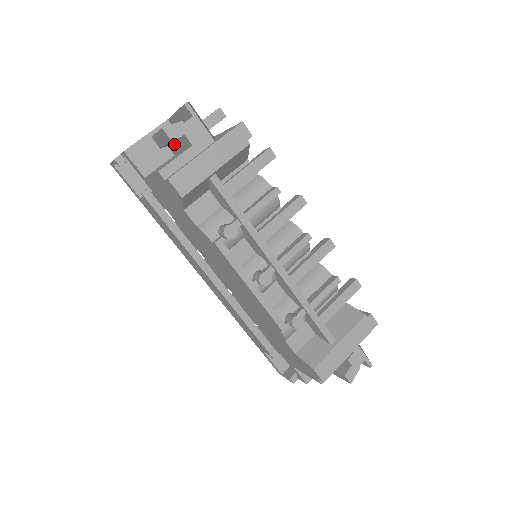
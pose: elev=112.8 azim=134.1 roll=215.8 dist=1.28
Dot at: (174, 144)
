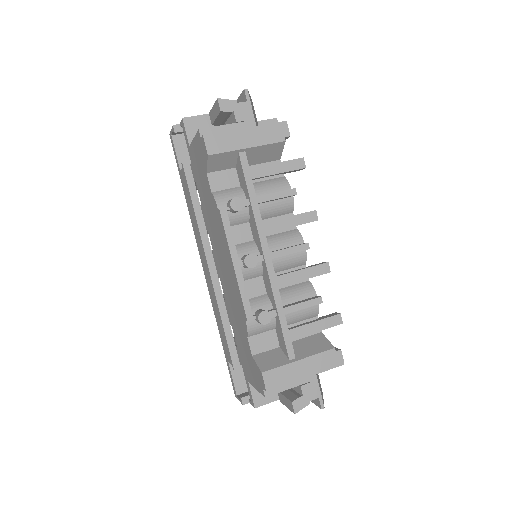
Dot at: occluded
